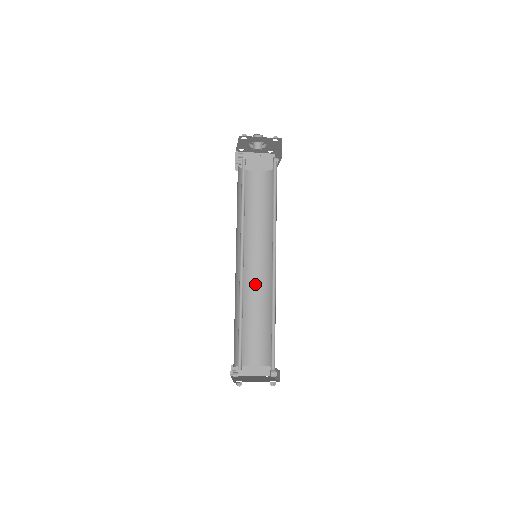
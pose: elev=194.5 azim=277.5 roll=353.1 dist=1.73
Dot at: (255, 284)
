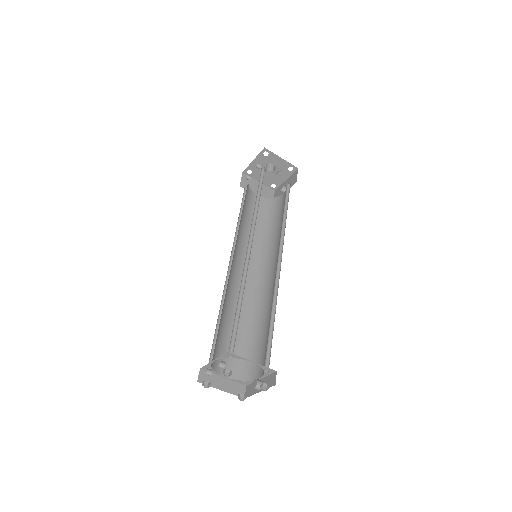
Dot at: occluded
